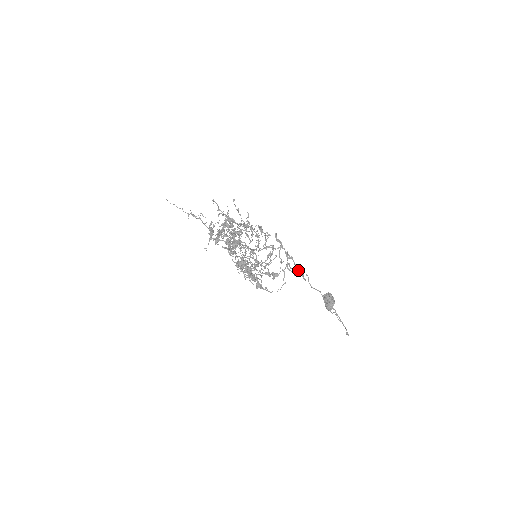
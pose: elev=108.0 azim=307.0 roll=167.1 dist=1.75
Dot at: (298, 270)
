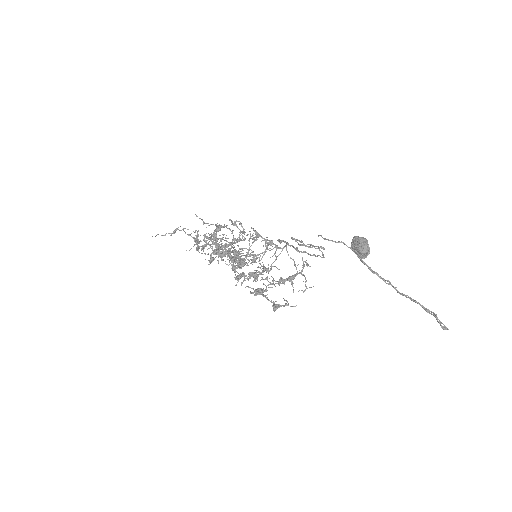
Dot at: (311, 247)
